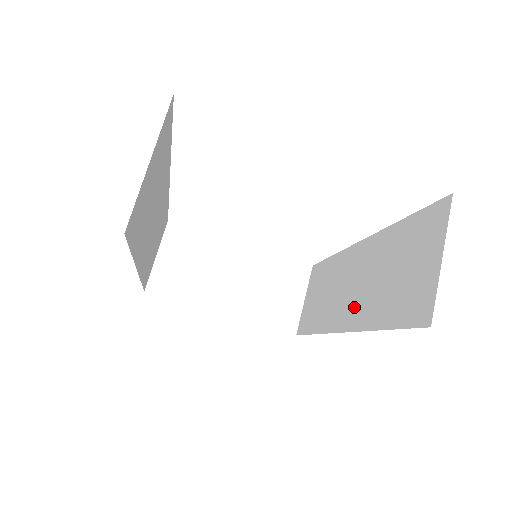
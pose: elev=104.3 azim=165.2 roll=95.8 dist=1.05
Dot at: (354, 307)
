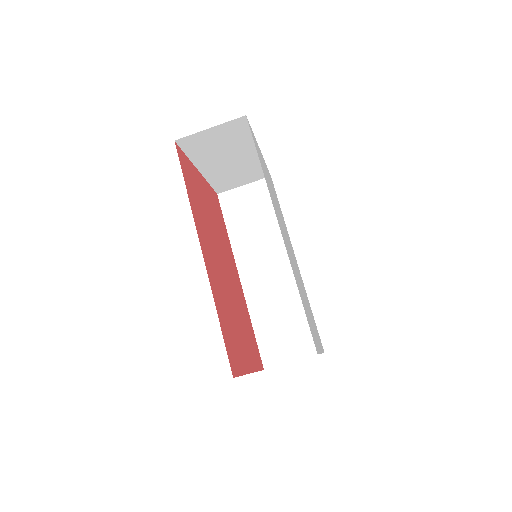
Dot at: (257, 285)
